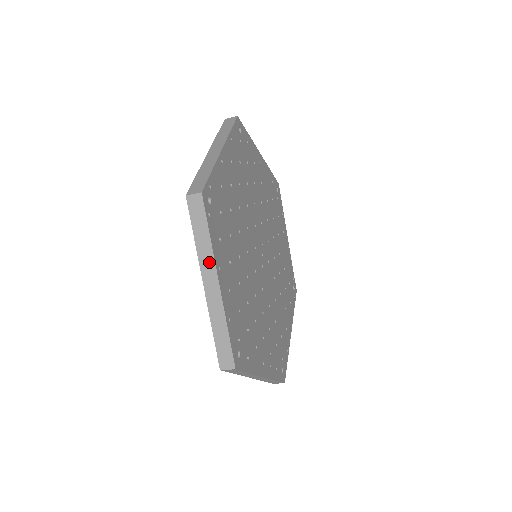
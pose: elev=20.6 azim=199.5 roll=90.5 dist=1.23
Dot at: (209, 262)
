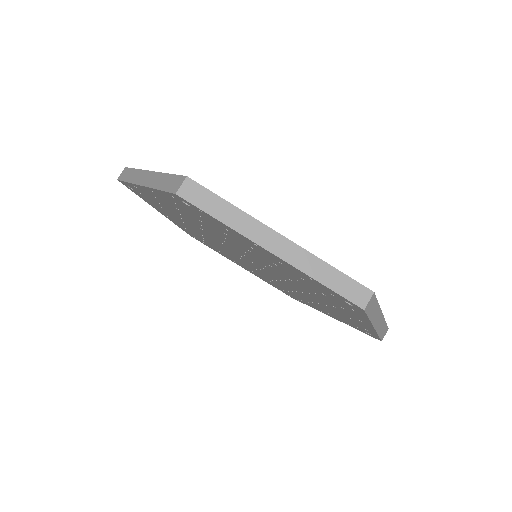
Dot at: (255, 227)
